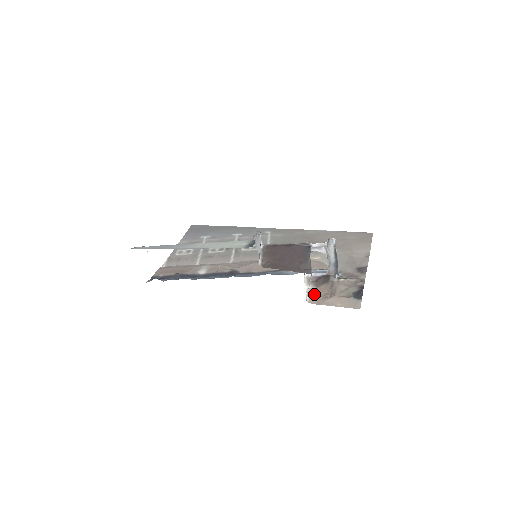
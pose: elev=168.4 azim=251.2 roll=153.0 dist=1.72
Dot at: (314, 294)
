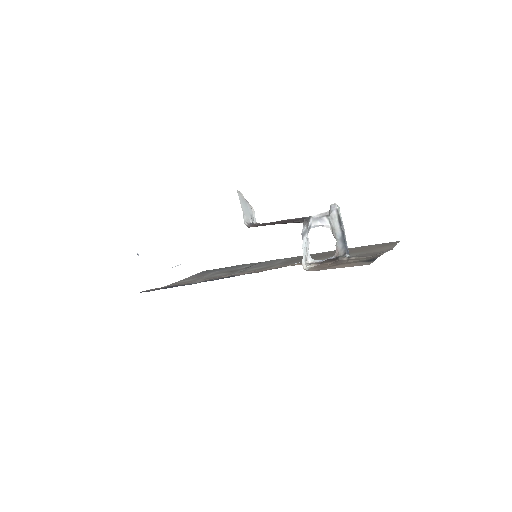
Dot at: occluded
